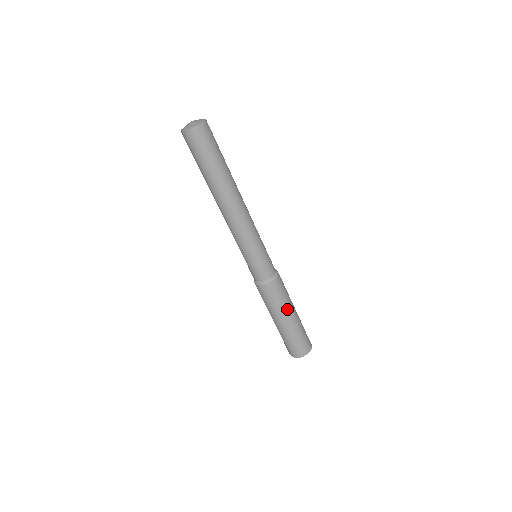
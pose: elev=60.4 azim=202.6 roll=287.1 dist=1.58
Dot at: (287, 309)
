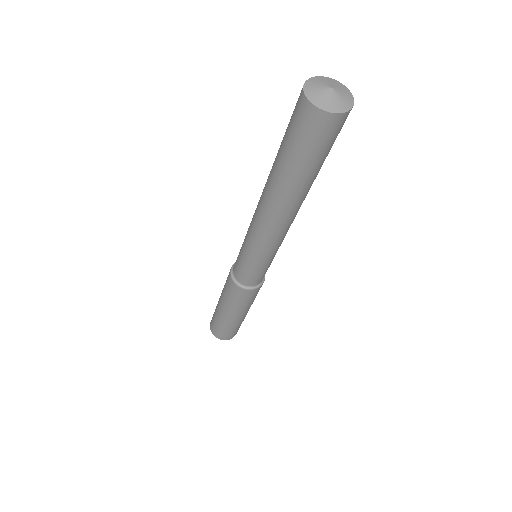
Dot at: (249, 307)
